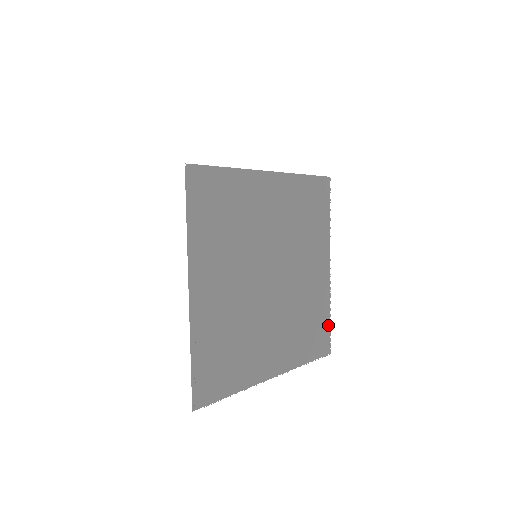
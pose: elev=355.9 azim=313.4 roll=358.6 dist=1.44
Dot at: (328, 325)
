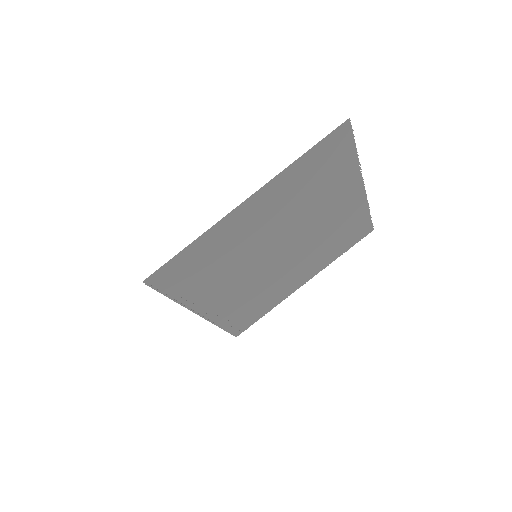
Dot at: (367, 219)
